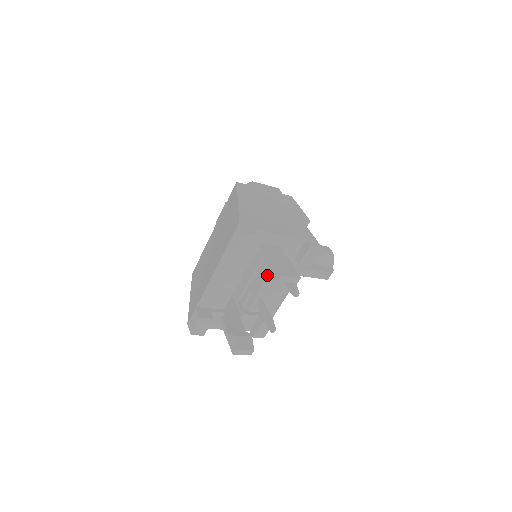
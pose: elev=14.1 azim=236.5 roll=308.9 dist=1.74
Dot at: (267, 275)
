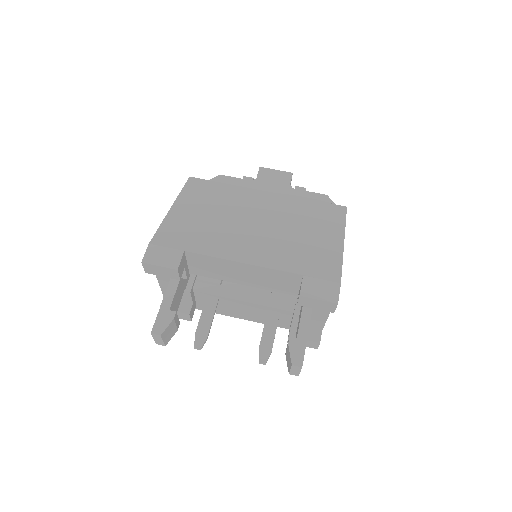
Dot at: (256, 301)
